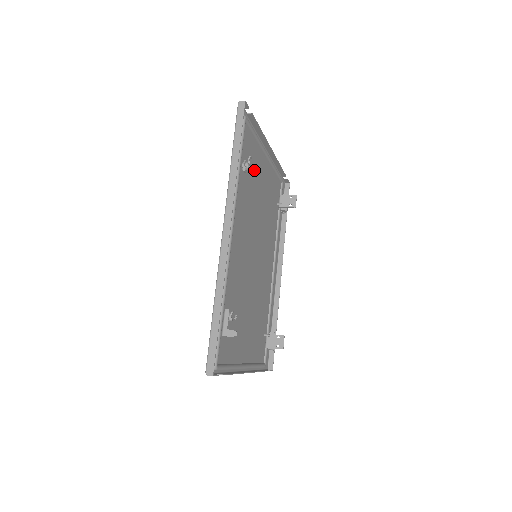
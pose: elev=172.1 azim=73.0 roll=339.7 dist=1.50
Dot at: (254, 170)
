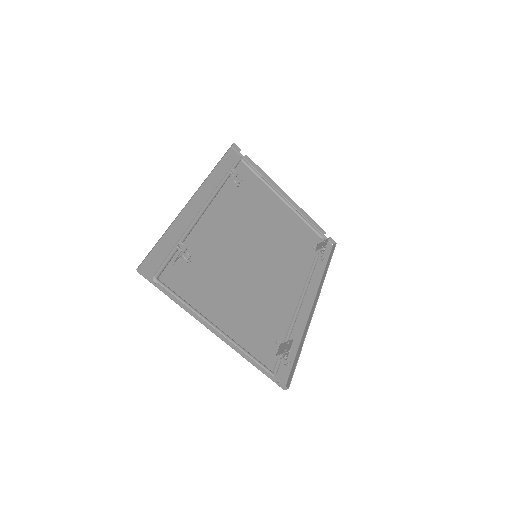
Dot at: (258, 197)
